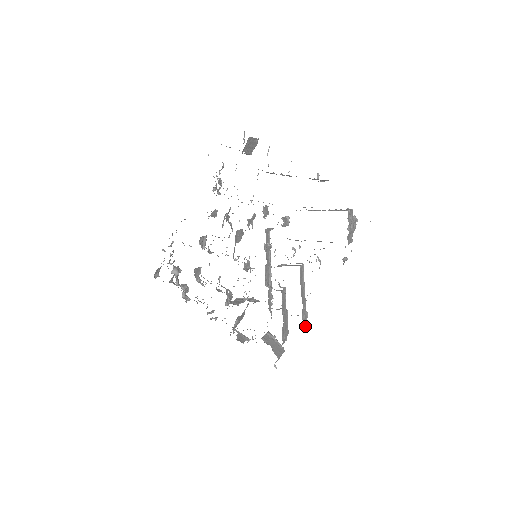
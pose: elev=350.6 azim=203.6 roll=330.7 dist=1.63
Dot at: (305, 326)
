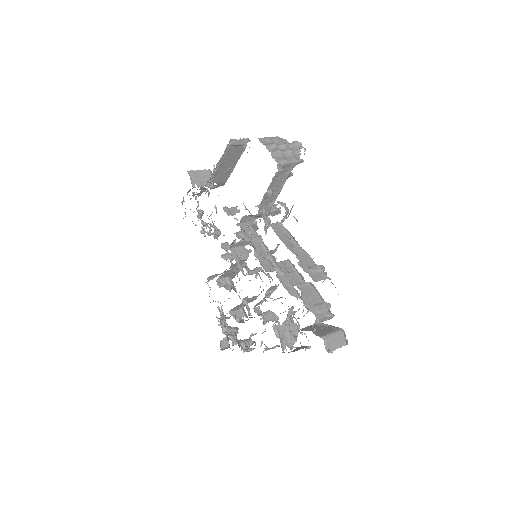
Dot at: (321, 279)
